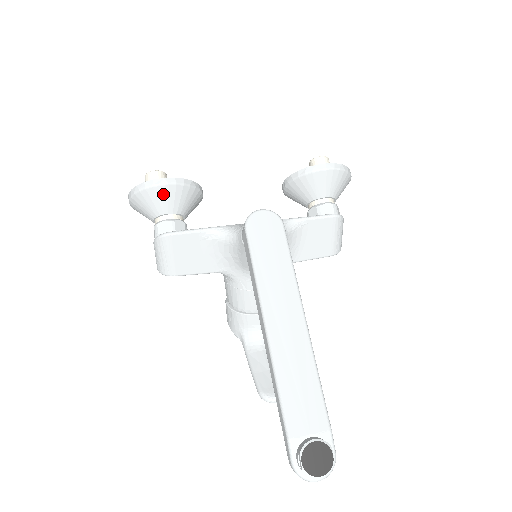
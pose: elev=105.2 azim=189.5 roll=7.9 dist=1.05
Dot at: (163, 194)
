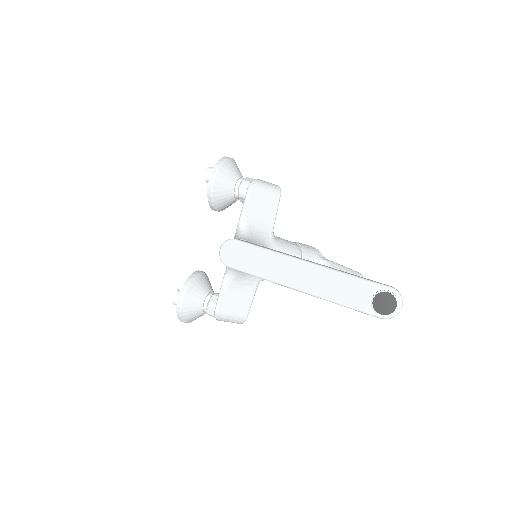
Dot at: (188, 303)
